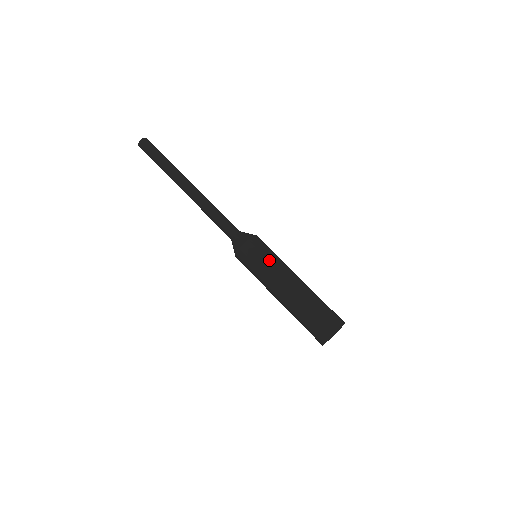
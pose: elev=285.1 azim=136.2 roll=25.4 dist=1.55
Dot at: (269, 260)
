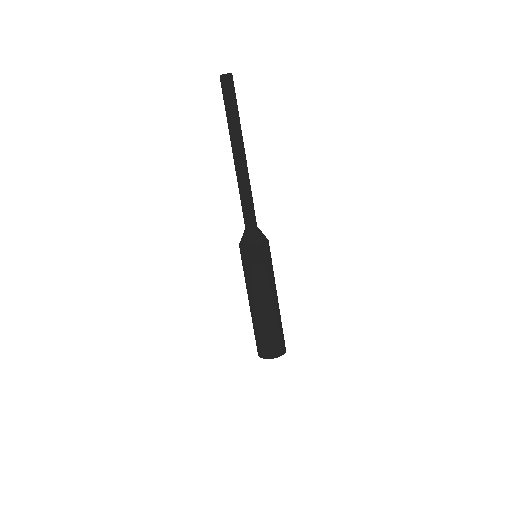
Dot at: (272, 269)
